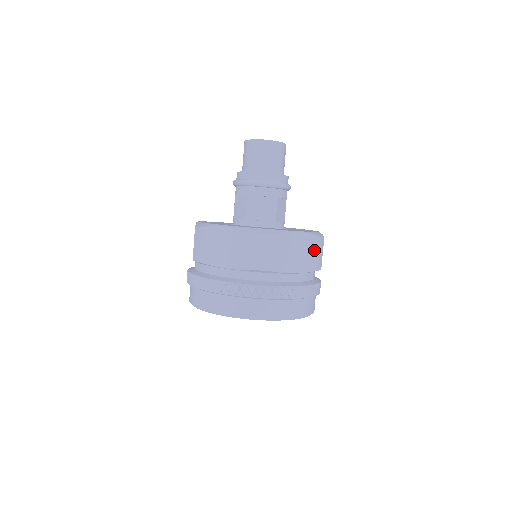
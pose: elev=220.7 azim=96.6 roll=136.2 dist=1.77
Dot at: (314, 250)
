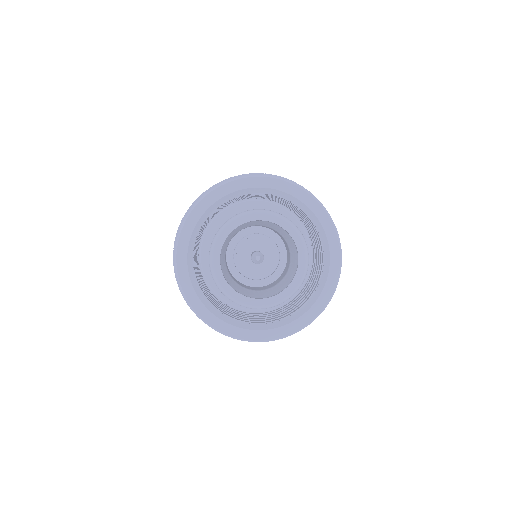
Dot at: occluded
